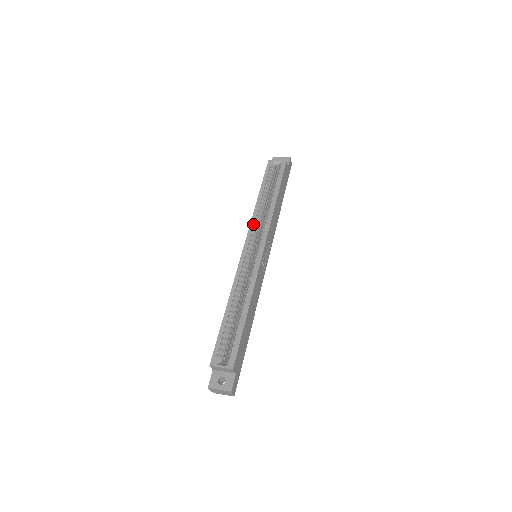
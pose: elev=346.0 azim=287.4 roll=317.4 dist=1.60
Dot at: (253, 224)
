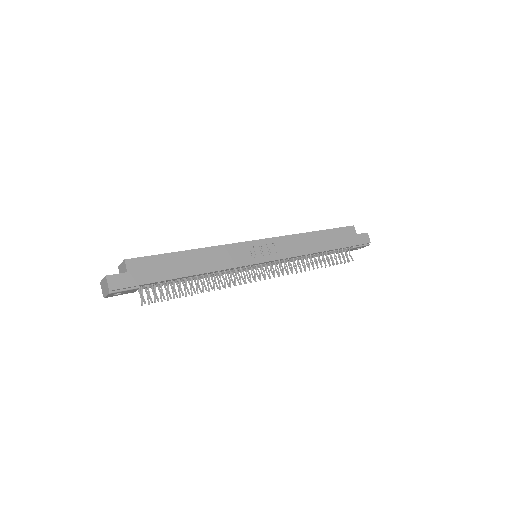
Dot at: occluded
